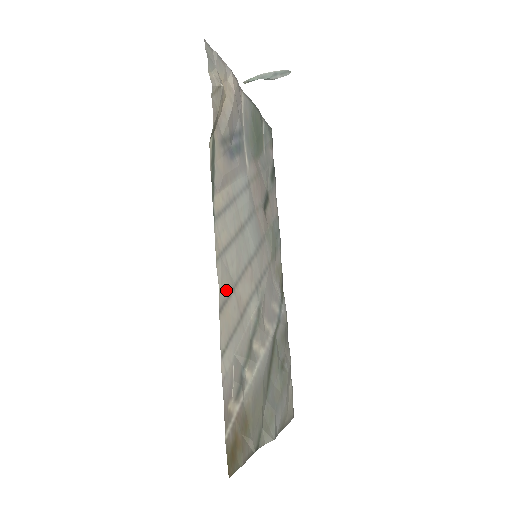
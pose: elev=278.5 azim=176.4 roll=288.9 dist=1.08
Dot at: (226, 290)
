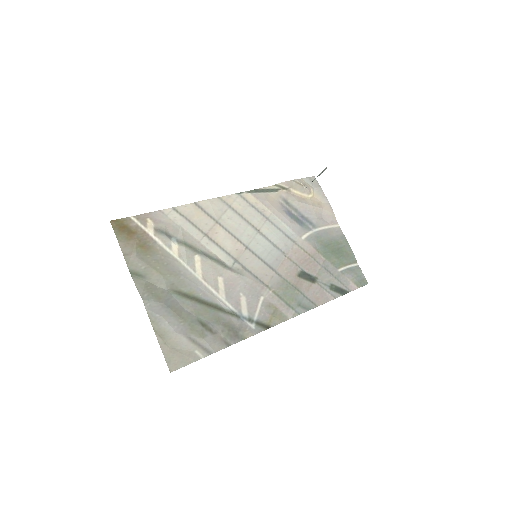
Dot at: (210, 210)
